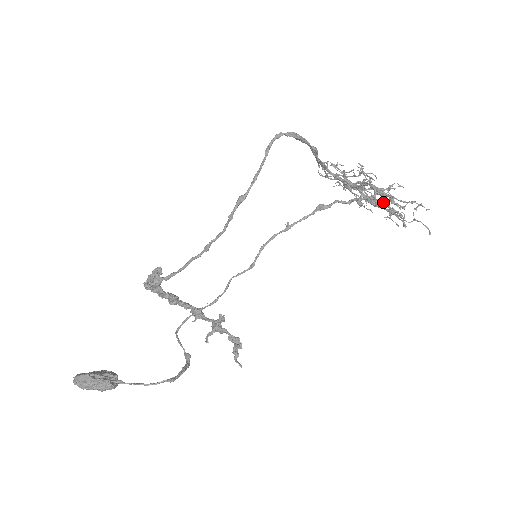
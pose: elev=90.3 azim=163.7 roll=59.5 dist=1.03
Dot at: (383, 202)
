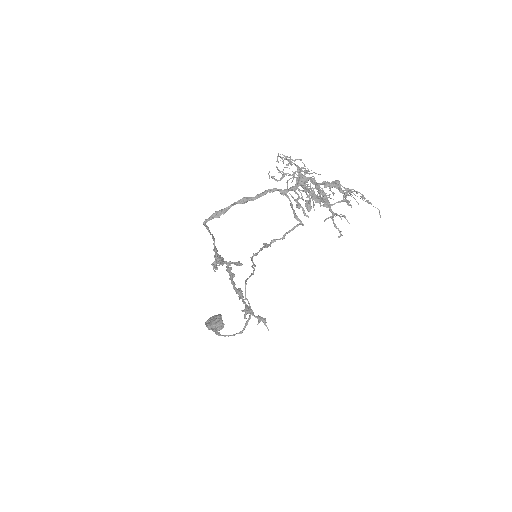
Dot at: occluded
